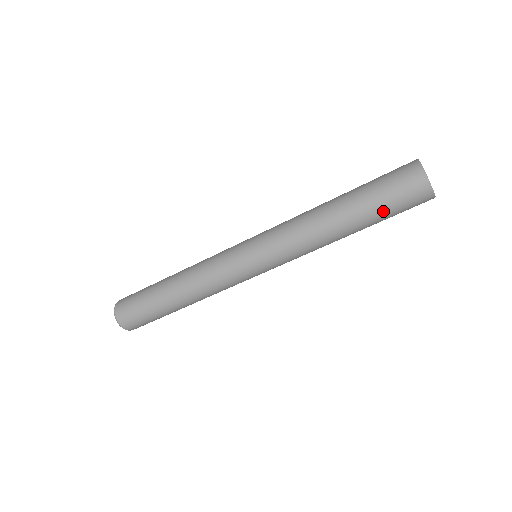
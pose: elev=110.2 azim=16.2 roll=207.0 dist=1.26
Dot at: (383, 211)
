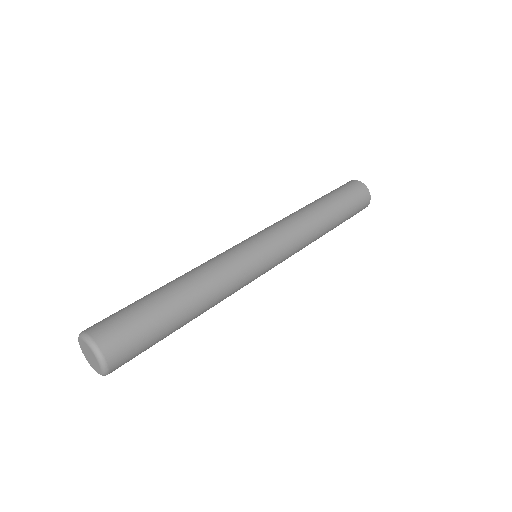
Dot at: (349, 211)
